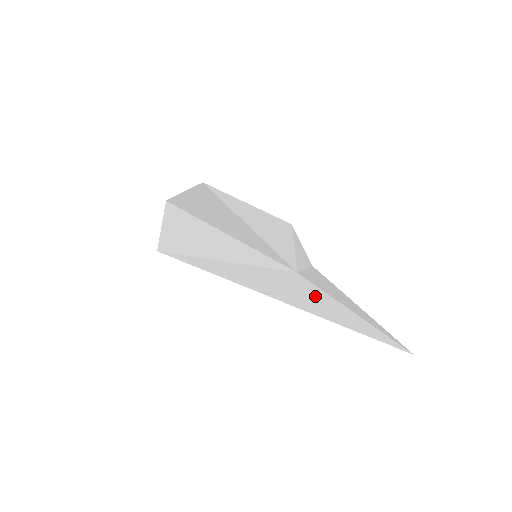
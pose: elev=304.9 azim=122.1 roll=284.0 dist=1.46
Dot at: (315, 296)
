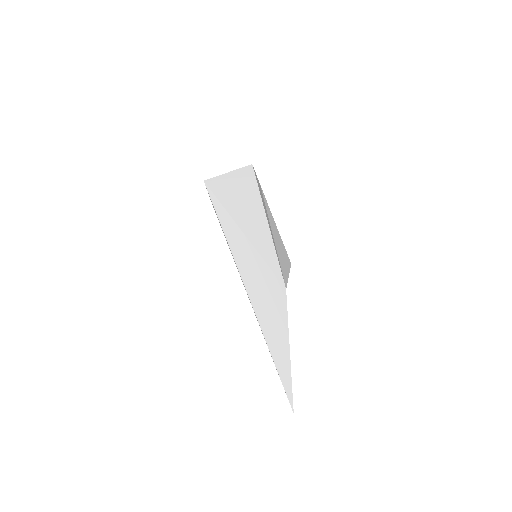
Dot at: (278, 315)
